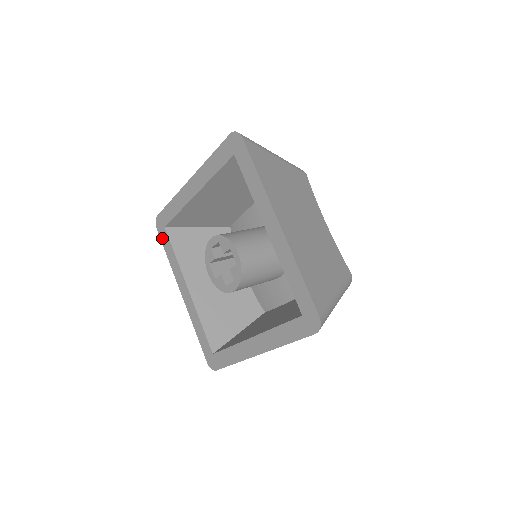
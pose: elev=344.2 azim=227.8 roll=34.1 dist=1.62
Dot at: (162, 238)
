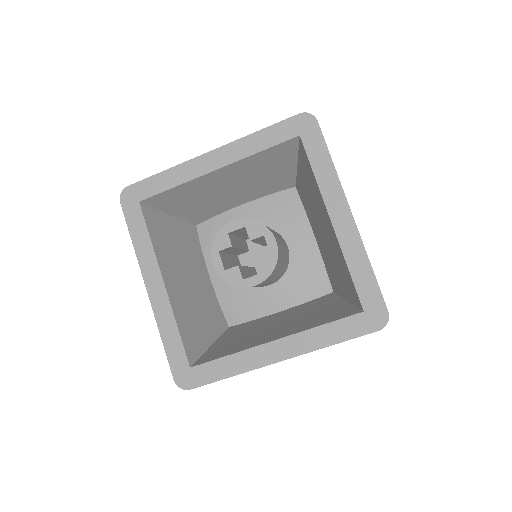
Dot at: (128, 215)
